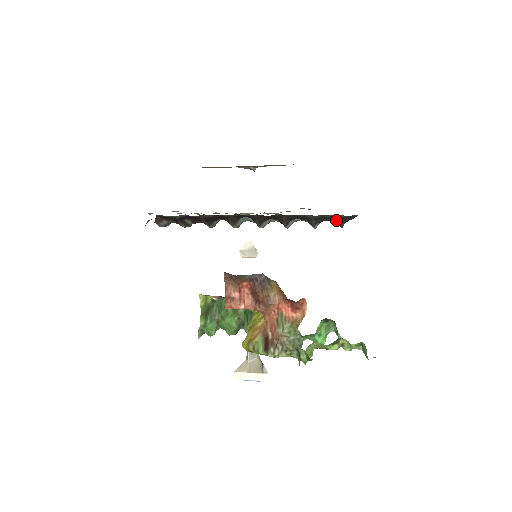
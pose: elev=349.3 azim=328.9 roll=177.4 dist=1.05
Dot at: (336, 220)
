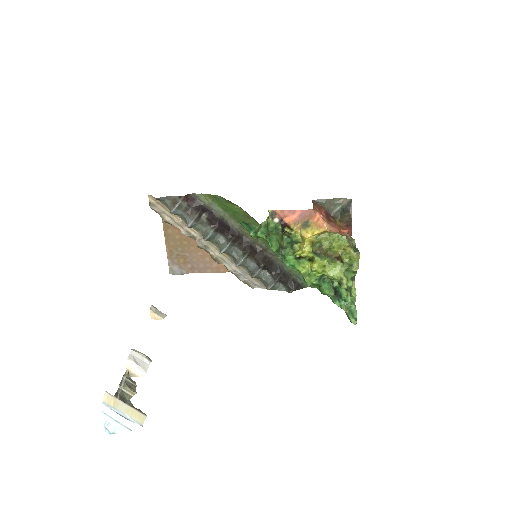
Dot at: (293, 283)
